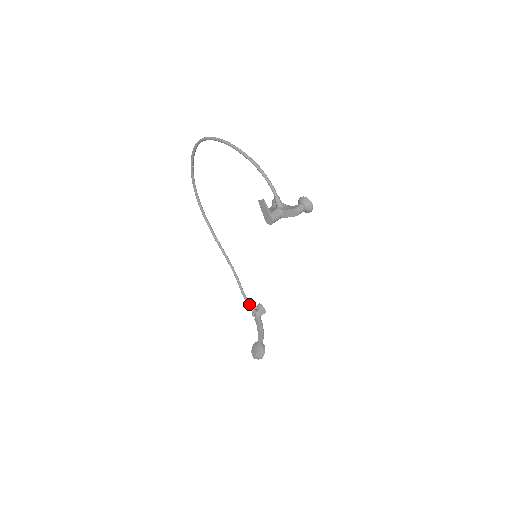
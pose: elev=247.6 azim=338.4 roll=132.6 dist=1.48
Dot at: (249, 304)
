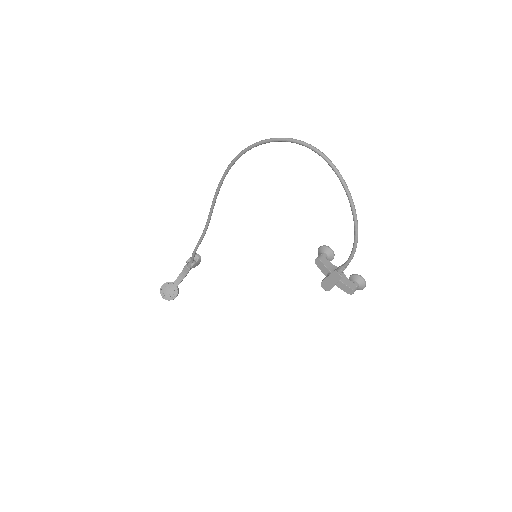
Dot at: (193, 257)
